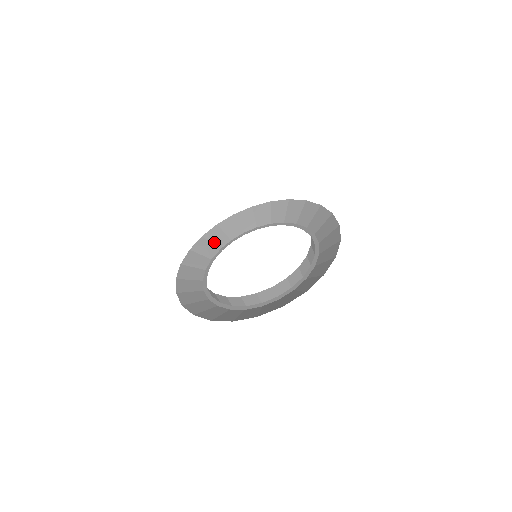
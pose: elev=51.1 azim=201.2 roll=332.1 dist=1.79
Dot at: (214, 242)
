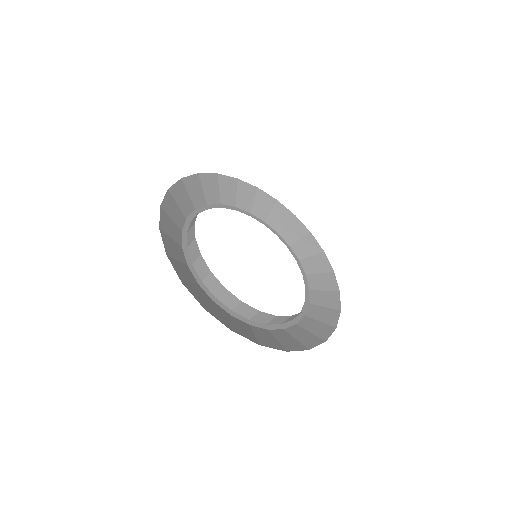
Dot at: (180, 204)
